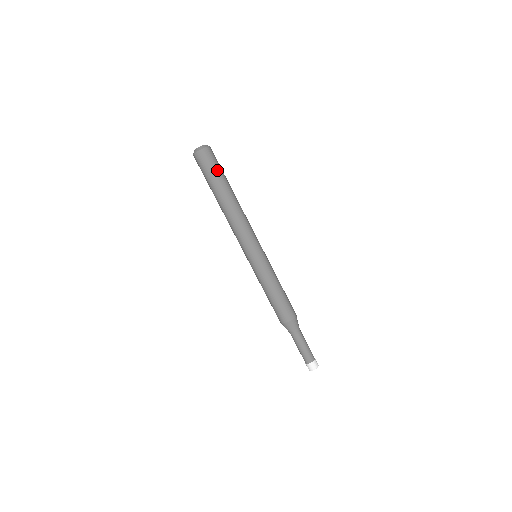
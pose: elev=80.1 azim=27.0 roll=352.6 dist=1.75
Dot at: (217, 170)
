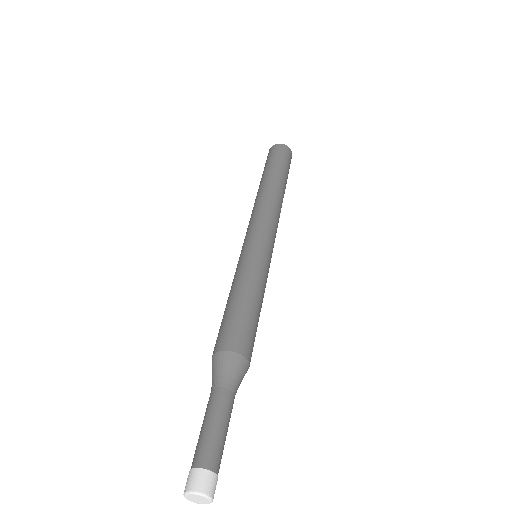
Dot at: (285, 164)
